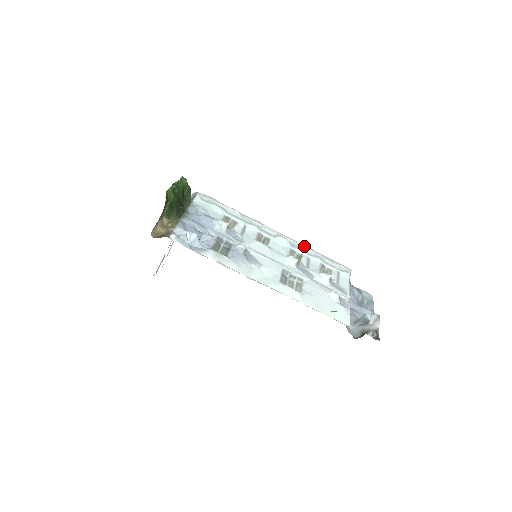
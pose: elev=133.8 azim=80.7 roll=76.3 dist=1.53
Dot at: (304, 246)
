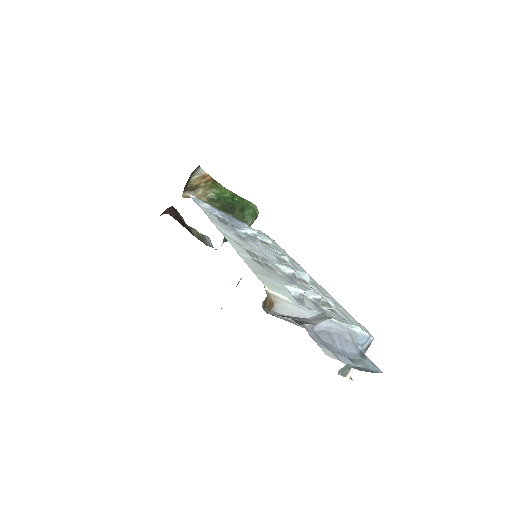
Dot at: occluded
